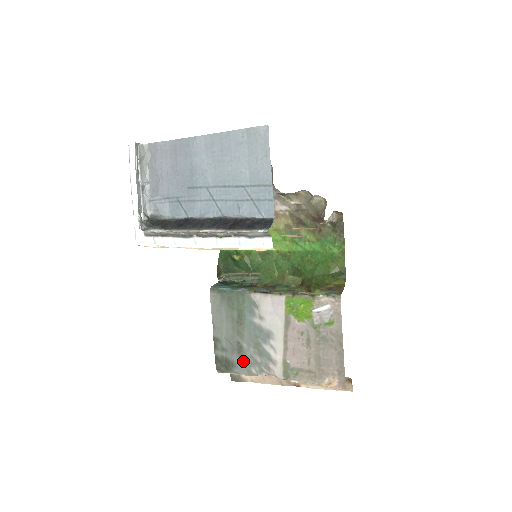
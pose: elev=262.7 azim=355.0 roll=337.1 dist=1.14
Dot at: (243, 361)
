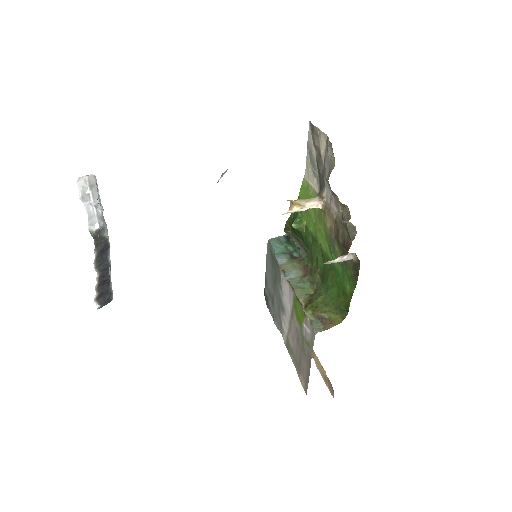
Dot at: (273, 310)
